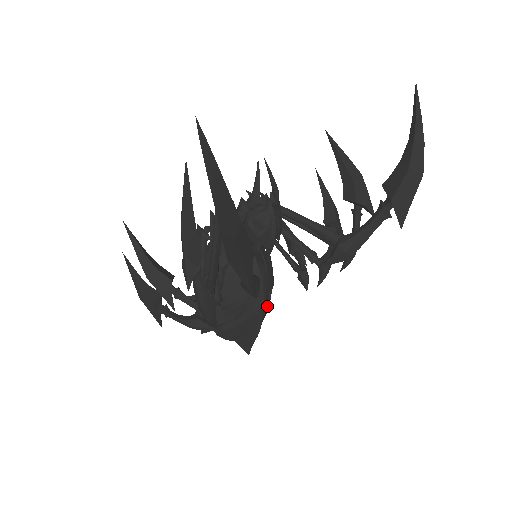
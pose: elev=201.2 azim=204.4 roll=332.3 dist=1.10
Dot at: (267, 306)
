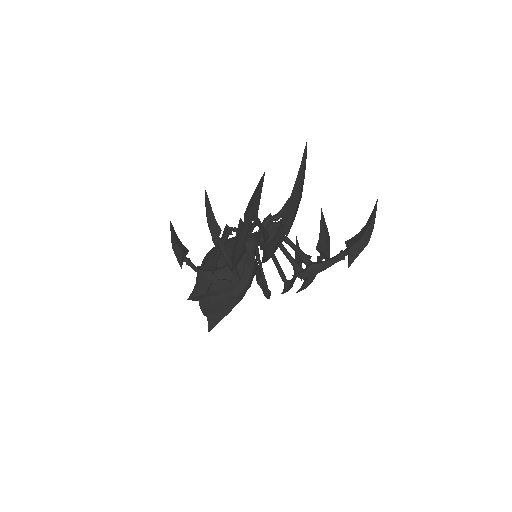
Dot at: occluded
